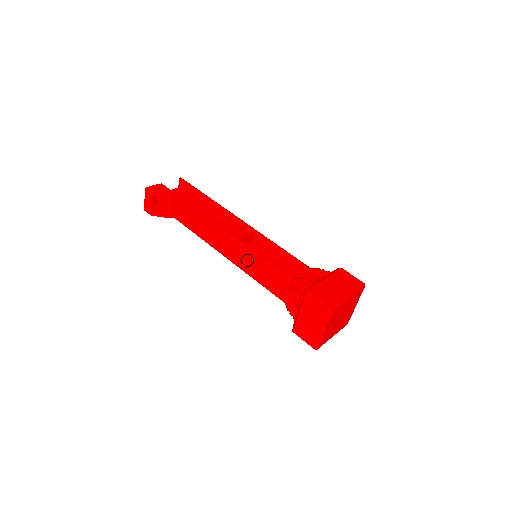
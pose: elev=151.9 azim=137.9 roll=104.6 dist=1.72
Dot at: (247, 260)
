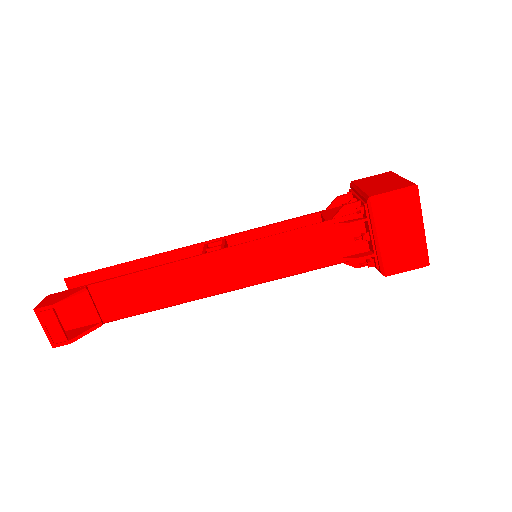
Dot at: (256, 262)
